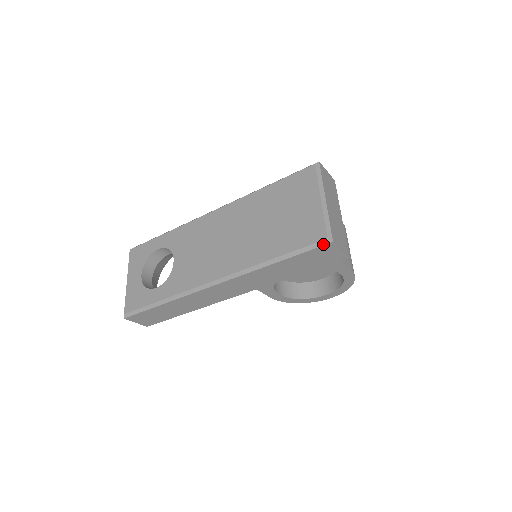
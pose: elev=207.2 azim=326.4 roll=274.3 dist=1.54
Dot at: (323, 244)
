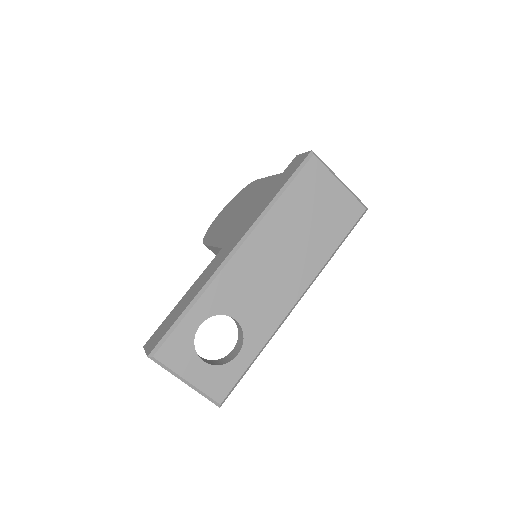
Dot at: occluded
